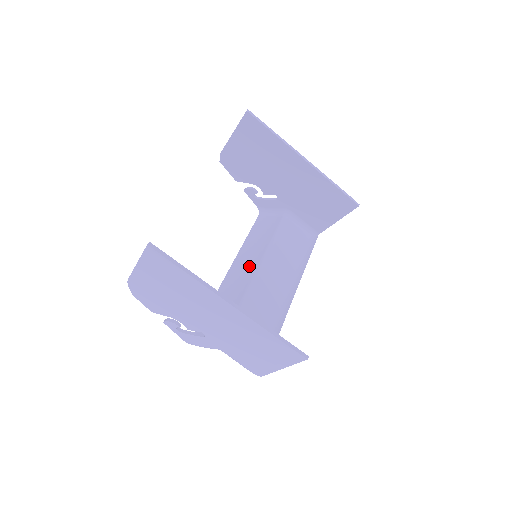
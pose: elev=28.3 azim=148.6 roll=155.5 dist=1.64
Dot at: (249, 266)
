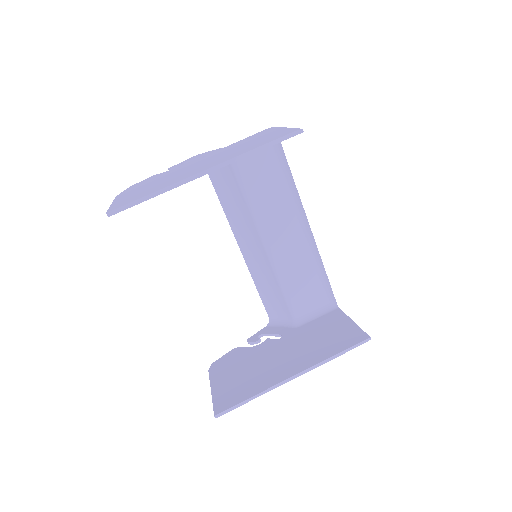
Dot at: (252, 239)
